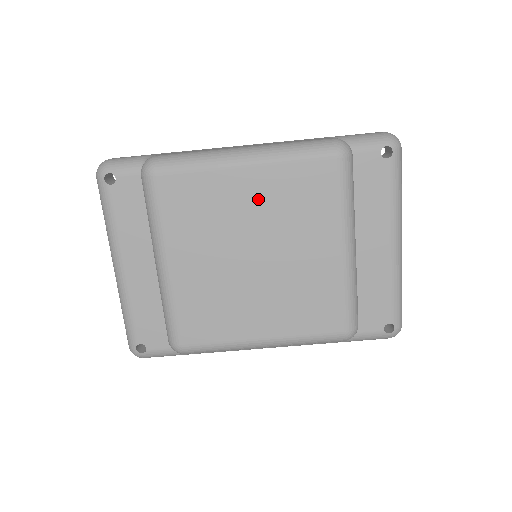
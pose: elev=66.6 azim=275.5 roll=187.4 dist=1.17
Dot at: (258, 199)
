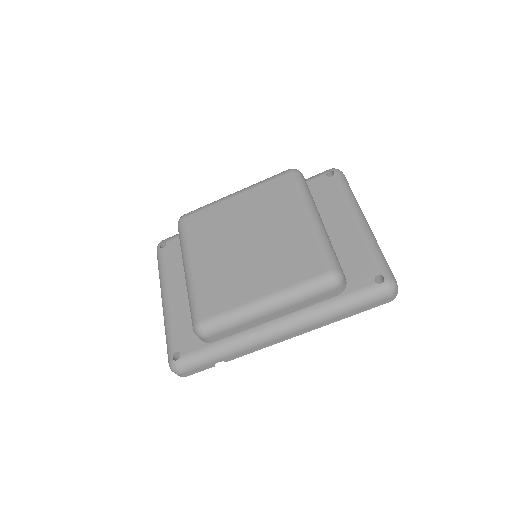
Dot at: (245, 209)
